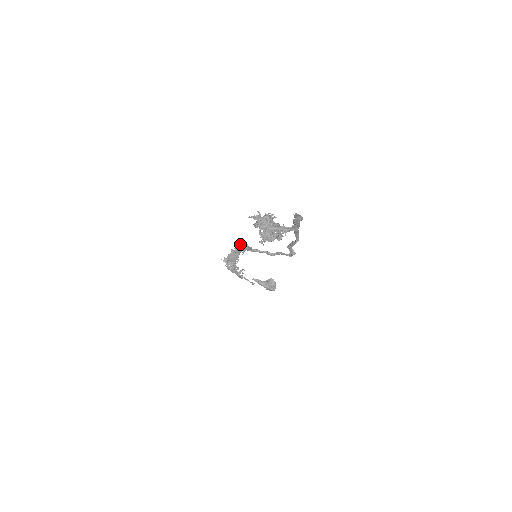
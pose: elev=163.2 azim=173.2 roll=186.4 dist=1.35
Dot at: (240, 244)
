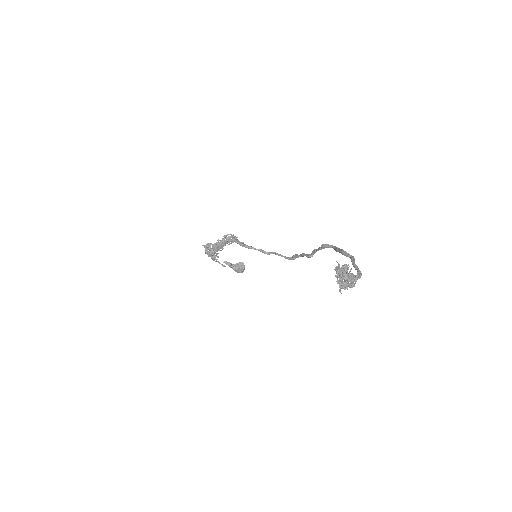
Dot at: occluded
